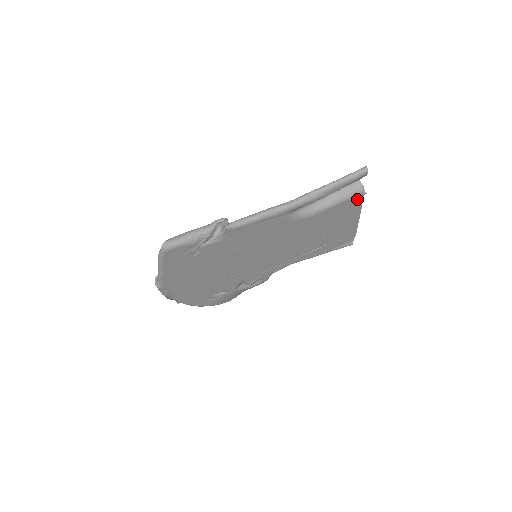
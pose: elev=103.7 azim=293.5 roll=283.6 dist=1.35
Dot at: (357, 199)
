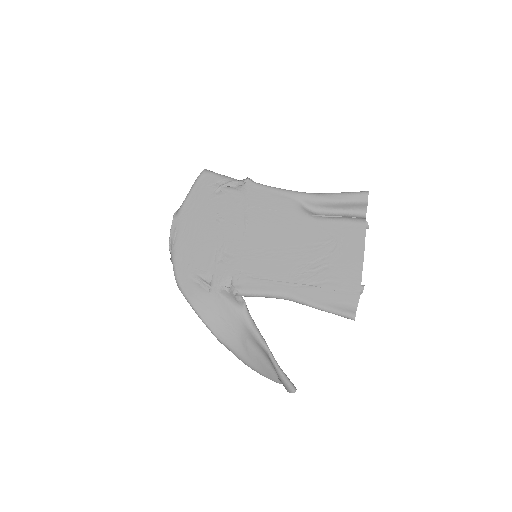
Dot at: (360, 228)
